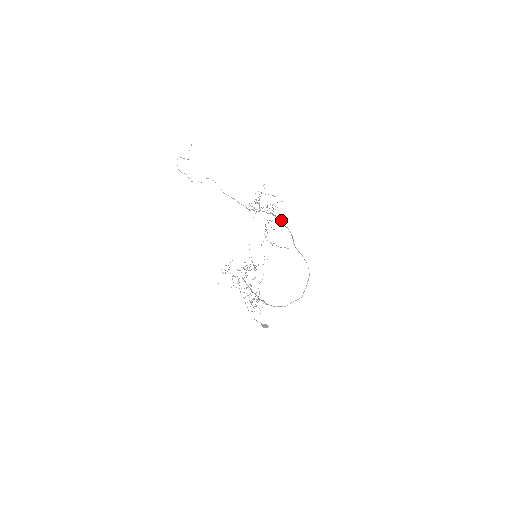
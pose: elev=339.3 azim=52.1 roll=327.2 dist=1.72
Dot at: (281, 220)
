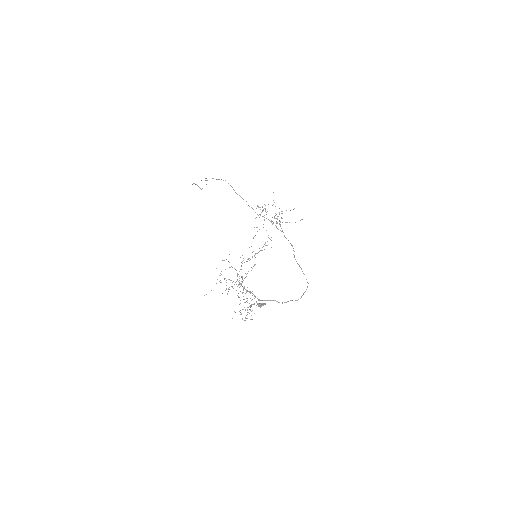
Dot at: occluded
